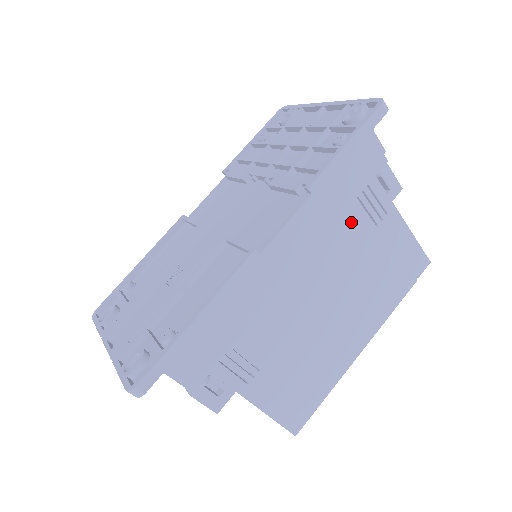
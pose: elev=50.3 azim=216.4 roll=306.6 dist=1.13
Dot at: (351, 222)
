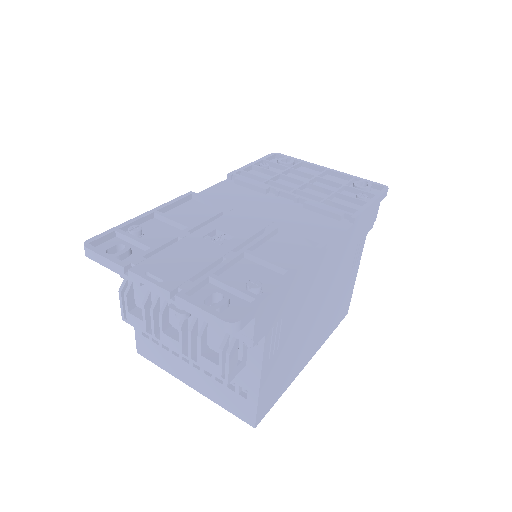
Dot at: (349, 258)
